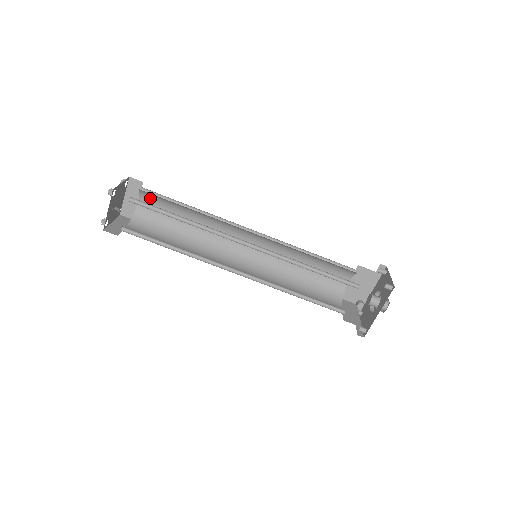
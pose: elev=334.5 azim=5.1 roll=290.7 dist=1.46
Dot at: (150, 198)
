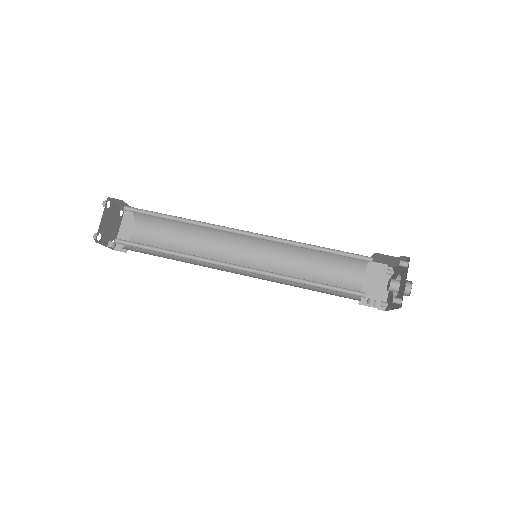
Dot at: (137, 210)
